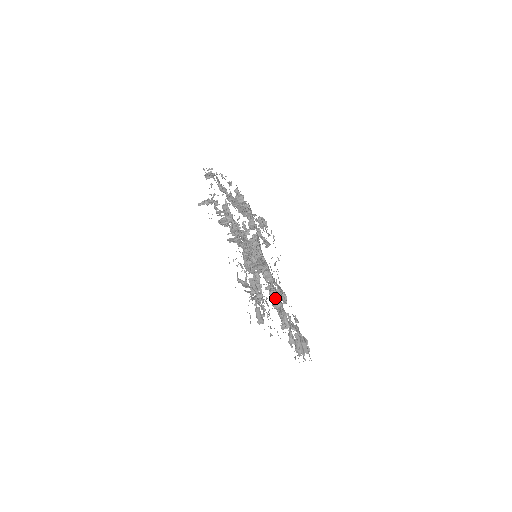
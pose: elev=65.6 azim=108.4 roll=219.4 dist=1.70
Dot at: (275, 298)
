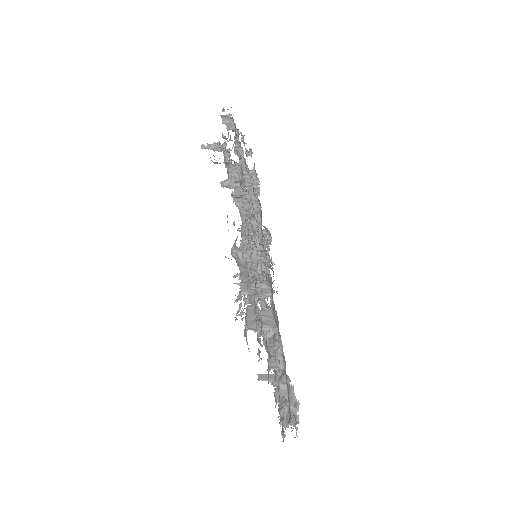
Dot at: (269, 321)
